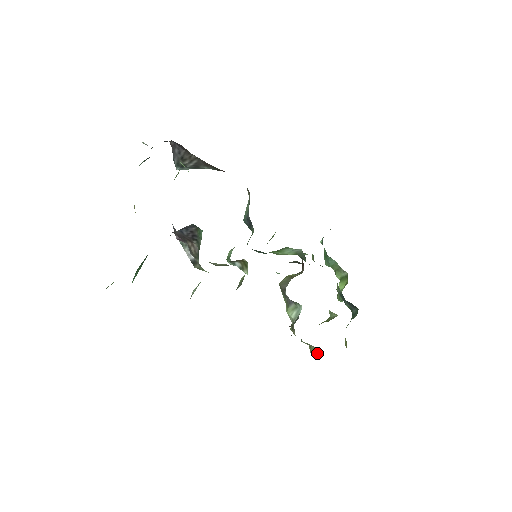
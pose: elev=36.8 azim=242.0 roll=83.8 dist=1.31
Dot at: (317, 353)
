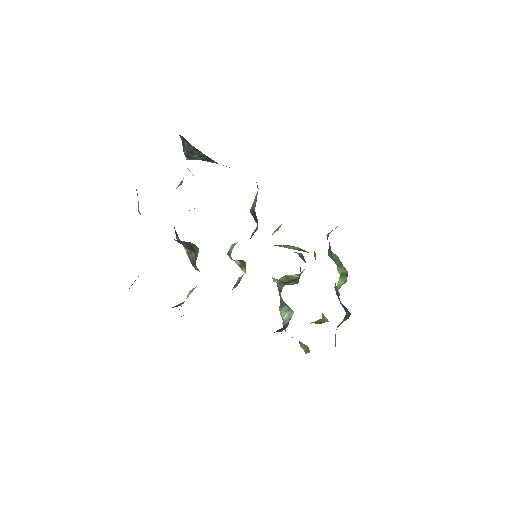
Dot at: (305, 348)
